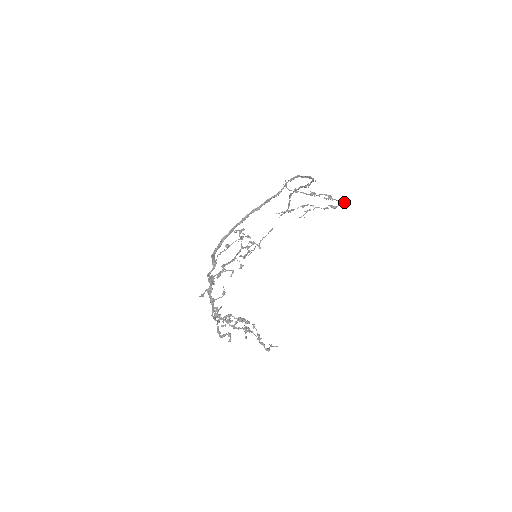
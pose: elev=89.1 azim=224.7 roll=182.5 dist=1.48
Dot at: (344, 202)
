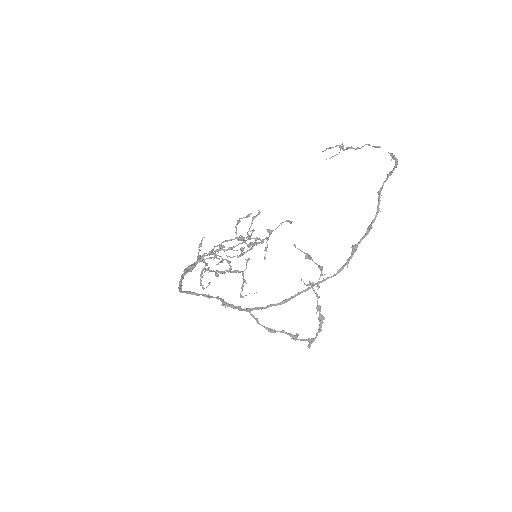
Dot at: (308, 347)
